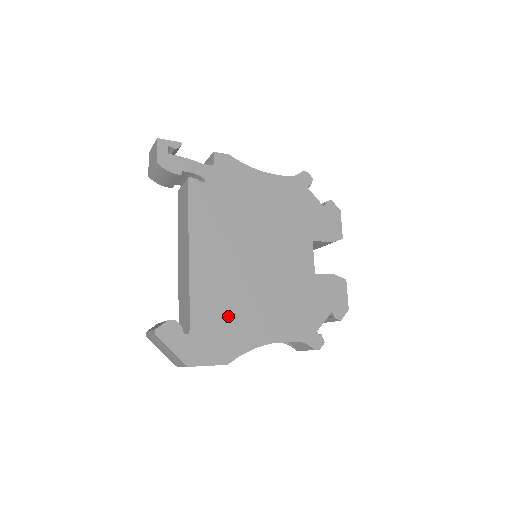
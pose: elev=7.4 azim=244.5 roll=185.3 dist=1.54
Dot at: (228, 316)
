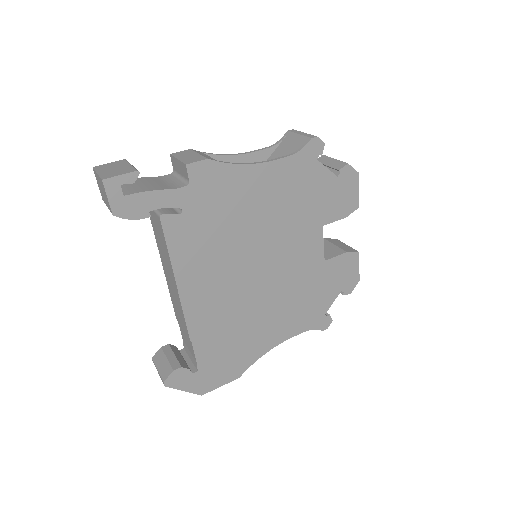
Dot at: (234, 341)
